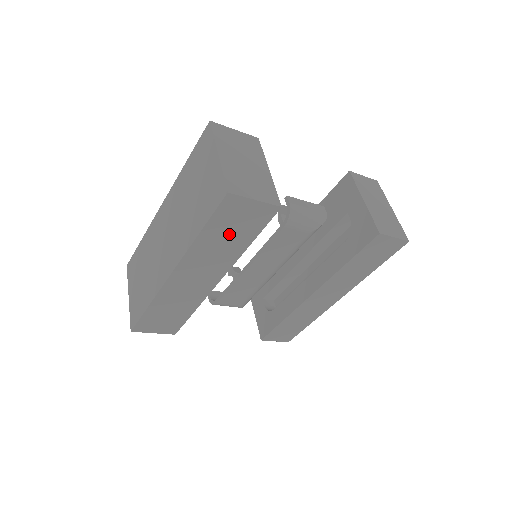
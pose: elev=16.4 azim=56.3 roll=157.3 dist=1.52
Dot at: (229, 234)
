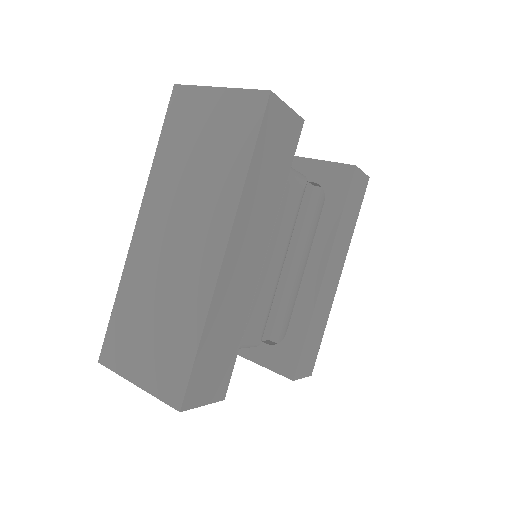
Dot at: (271, 167)
